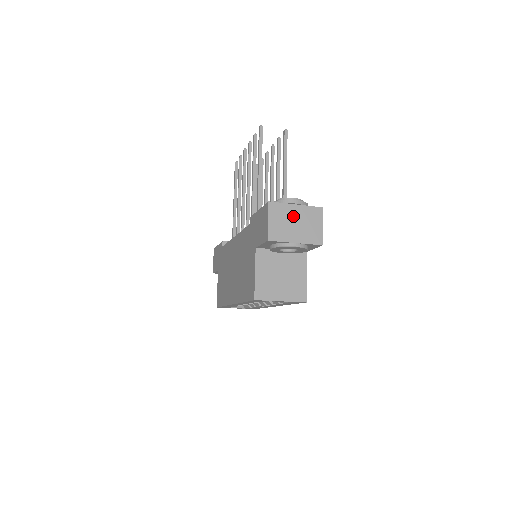
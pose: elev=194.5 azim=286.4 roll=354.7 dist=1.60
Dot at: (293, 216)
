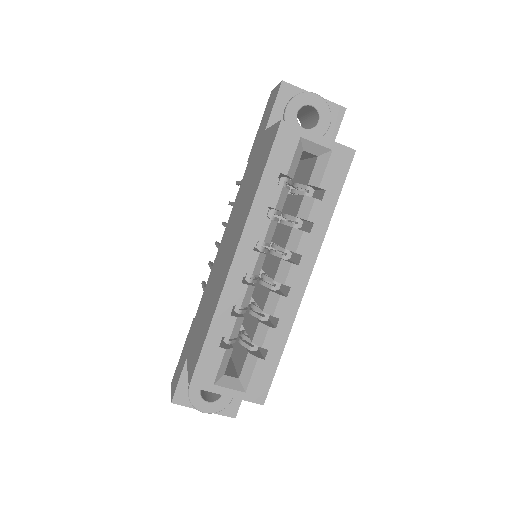
Dot at: occluded
